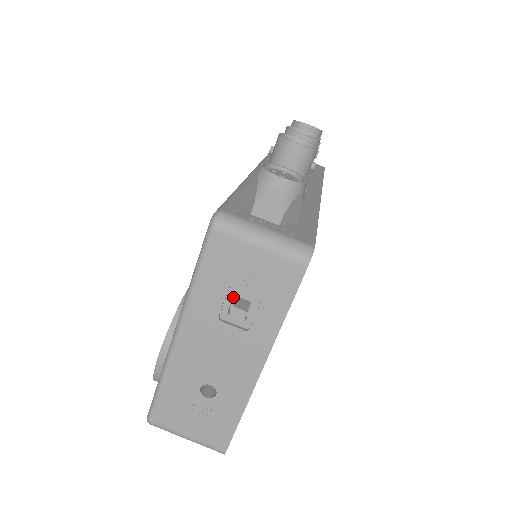
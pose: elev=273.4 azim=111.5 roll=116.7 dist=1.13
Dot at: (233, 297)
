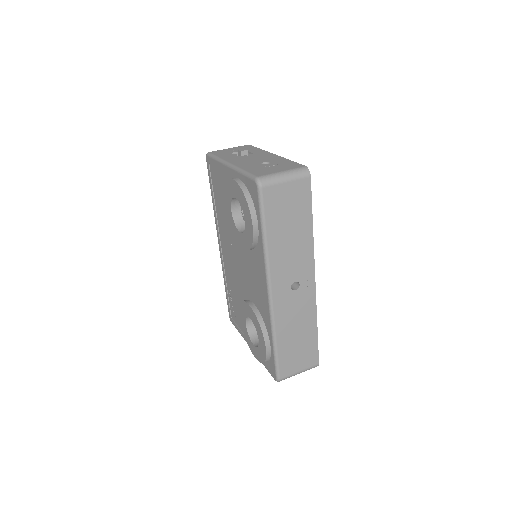
Dot at: occluded
